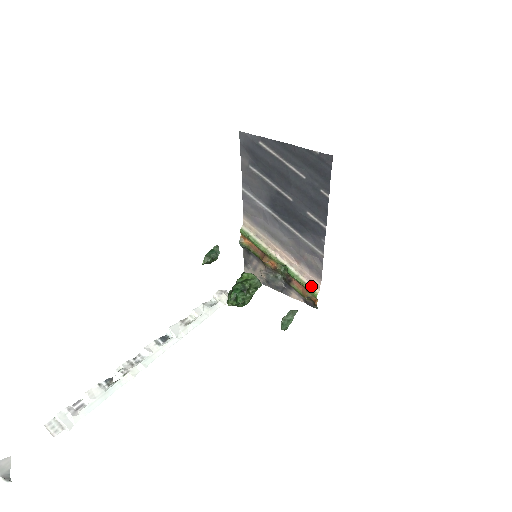
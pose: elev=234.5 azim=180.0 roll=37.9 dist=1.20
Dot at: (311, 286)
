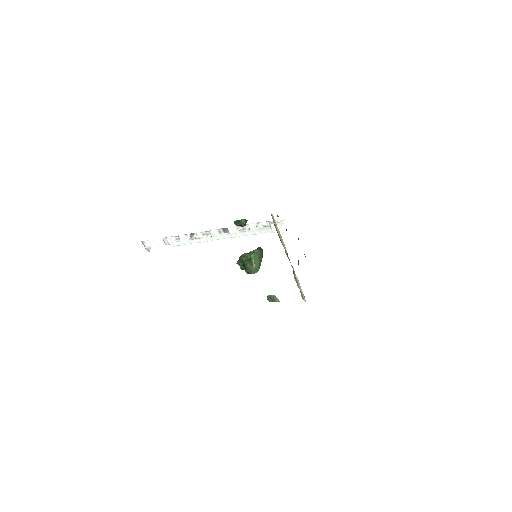
Dot at: (302, 294)
